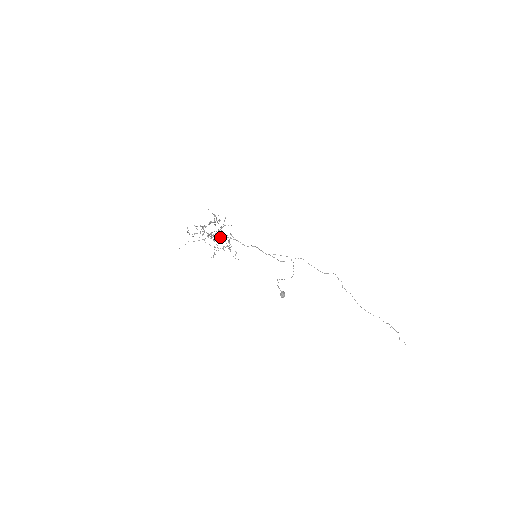
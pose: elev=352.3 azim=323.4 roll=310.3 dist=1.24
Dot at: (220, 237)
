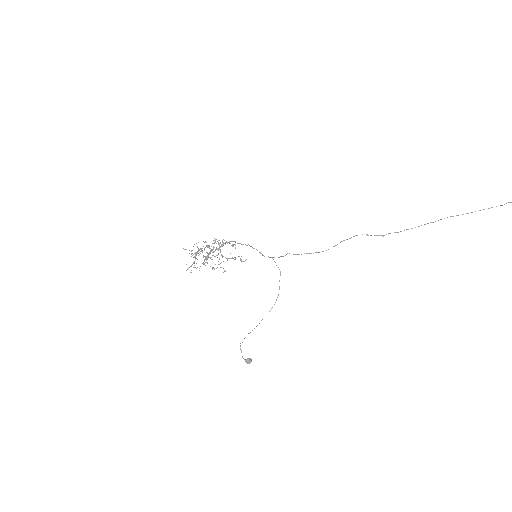
Dot at: (220, 247)
